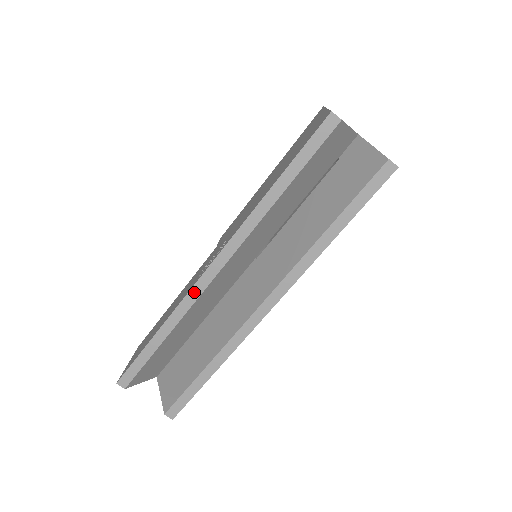
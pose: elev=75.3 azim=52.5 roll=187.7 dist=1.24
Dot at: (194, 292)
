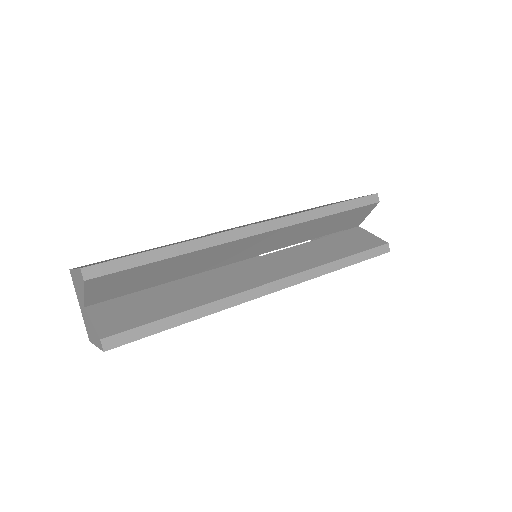
Dot at: (231, 234)
